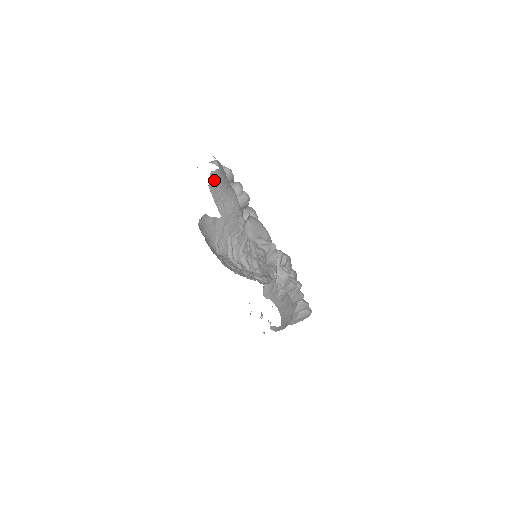
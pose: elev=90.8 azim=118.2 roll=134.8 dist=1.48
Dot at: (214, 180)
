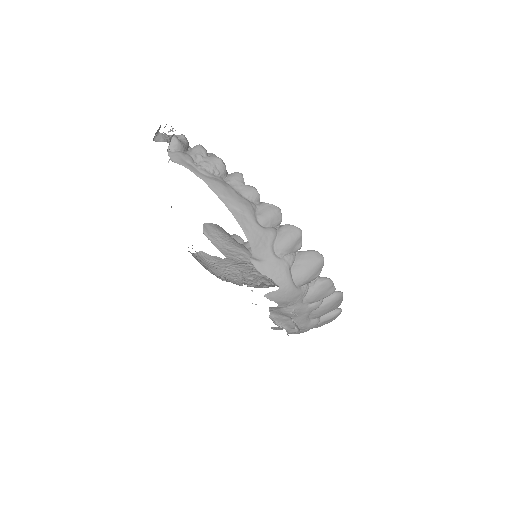
Dot at: (210, 230)
